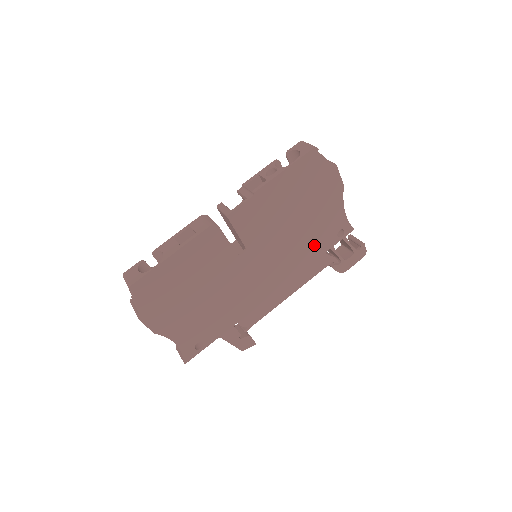
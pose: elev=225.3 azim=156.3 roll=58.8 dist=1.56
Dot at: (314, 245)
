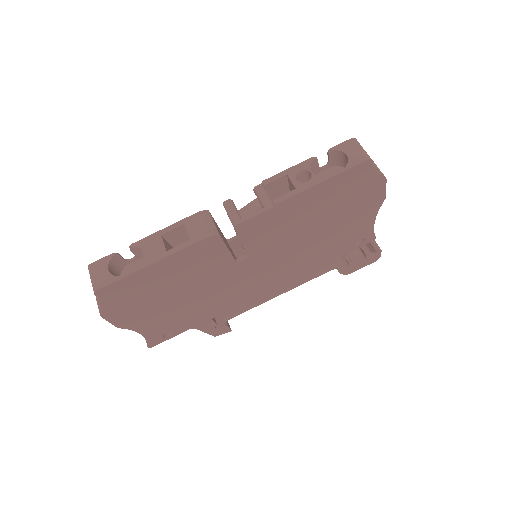
Dot at: (326, 252)
